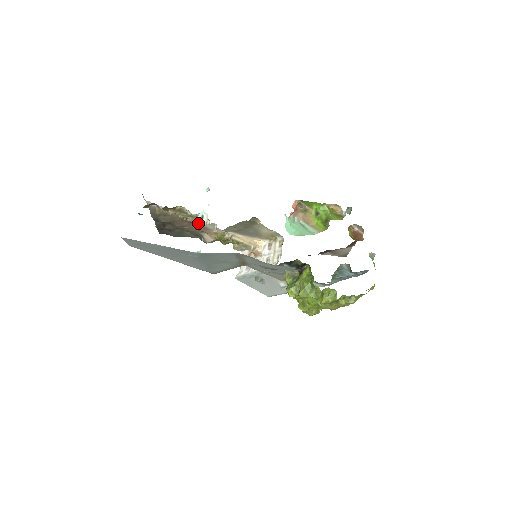
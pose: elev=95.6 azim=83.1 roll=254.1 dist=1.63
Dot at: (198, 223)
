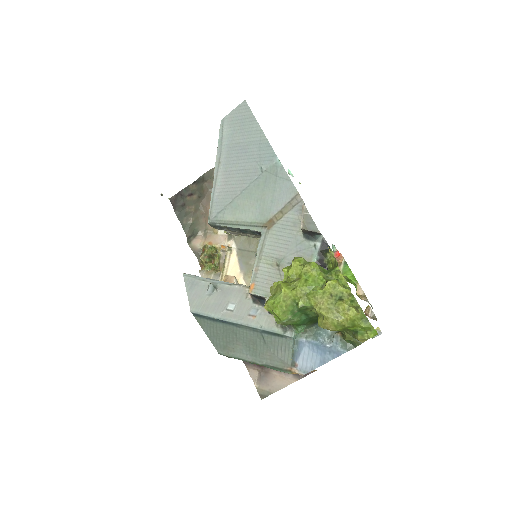
Dot at: occluded
